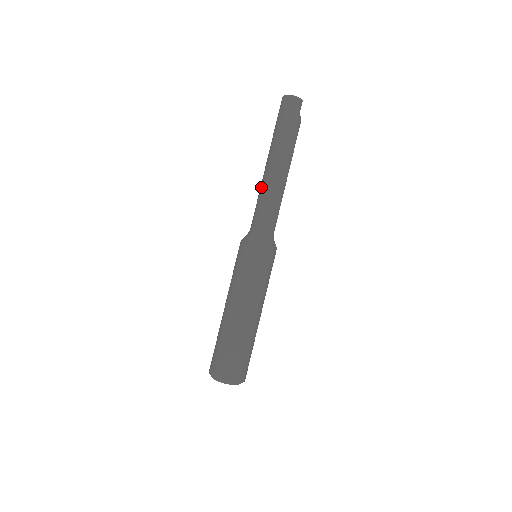
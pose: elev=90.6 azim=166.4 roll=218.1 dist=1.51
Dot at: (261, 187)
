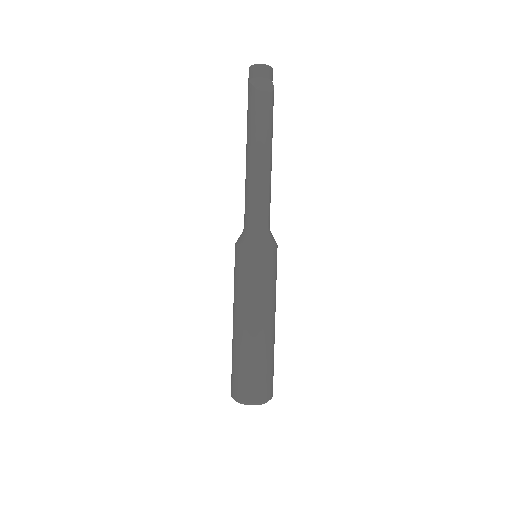
Dot at: occluded
